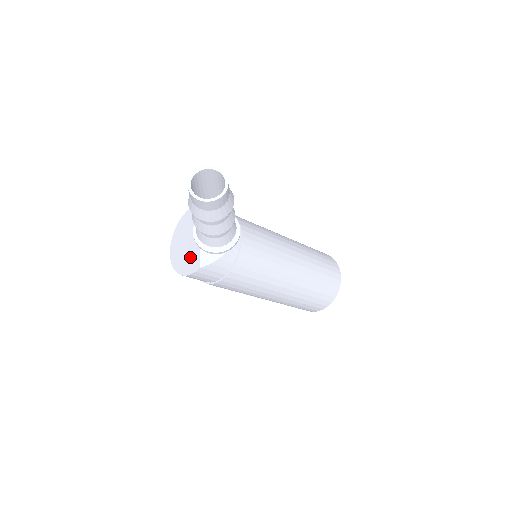
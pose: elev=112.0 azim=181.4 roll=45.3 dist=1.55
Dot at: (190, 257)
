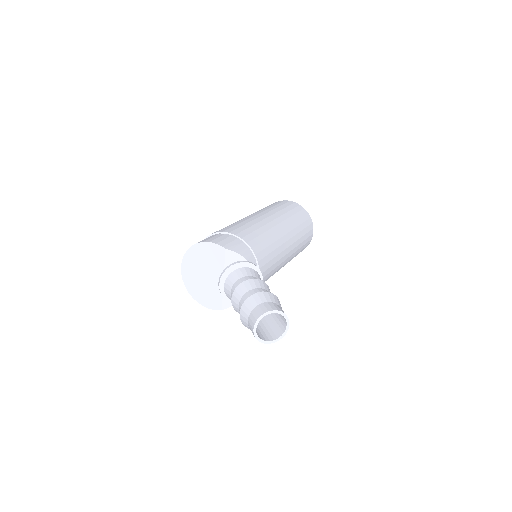
Dot at: (209, 293)
